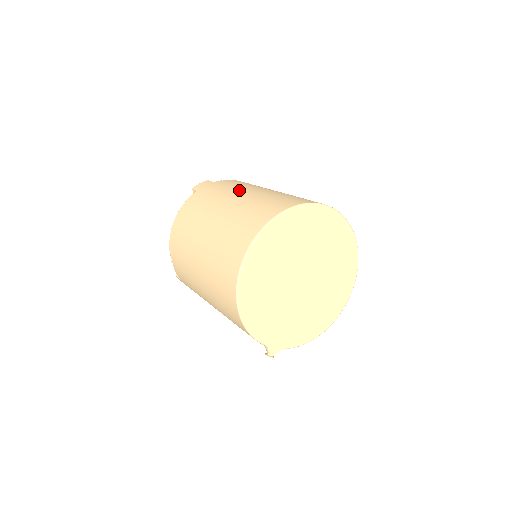
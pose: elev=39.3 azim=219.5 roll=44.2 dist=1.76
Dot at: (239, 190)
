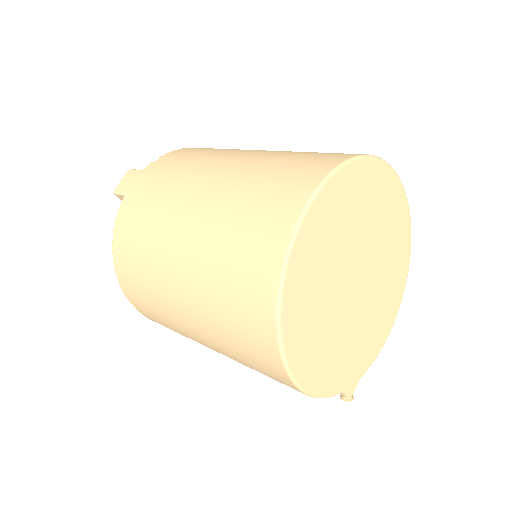
Dot at: (194, 177)
